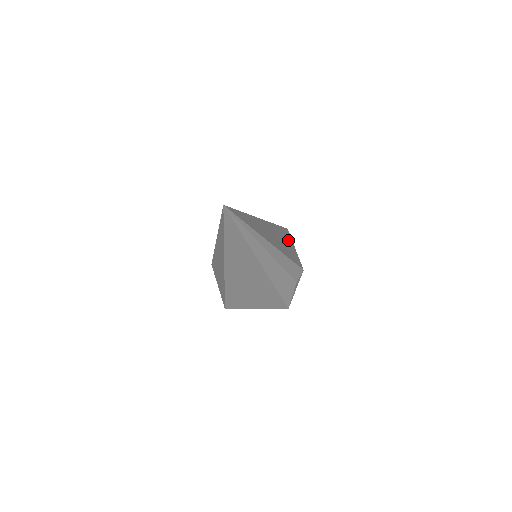
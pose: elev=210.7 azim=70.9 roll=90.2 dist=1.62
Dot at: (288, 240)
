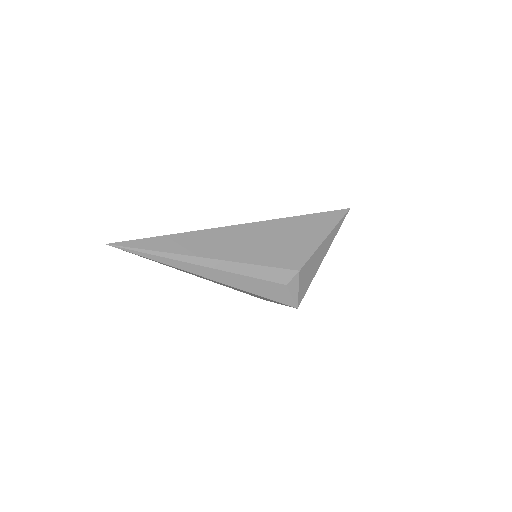
Dot at: (311, 231)
